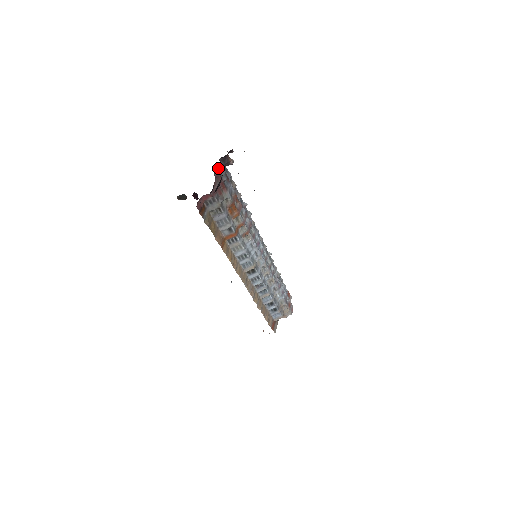
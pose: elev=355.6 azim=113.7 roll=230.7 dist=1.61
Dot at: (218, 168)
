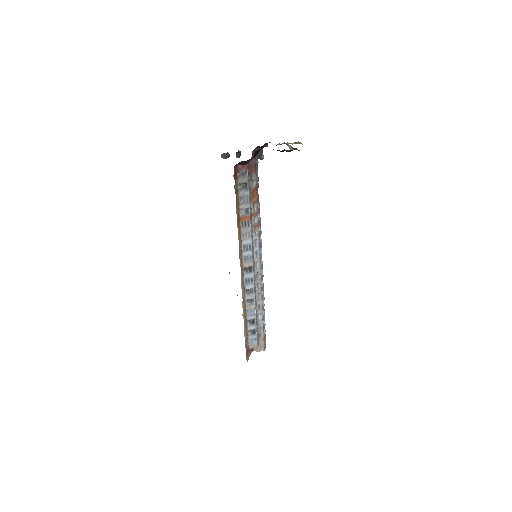
Dot at: (255, 150)
